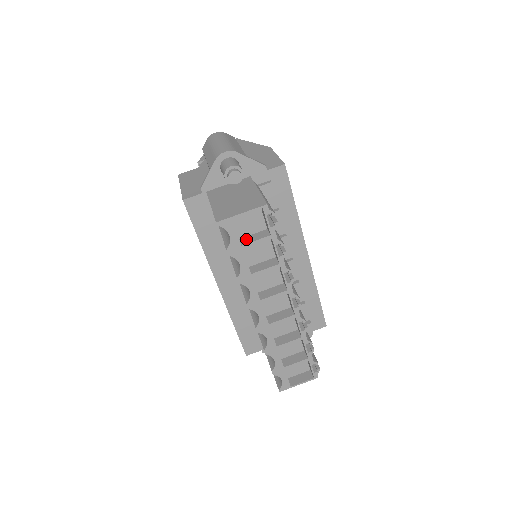
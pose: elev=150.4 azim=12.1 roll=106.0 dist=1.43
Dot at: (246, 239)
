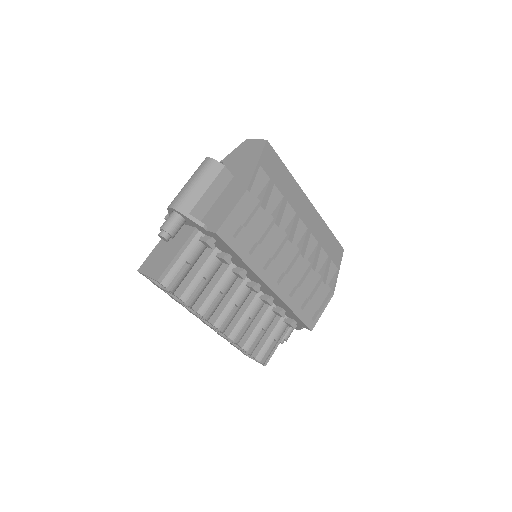
Dot at: occluded
